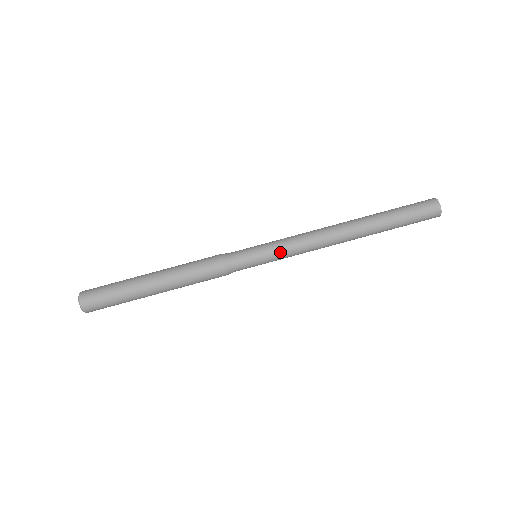
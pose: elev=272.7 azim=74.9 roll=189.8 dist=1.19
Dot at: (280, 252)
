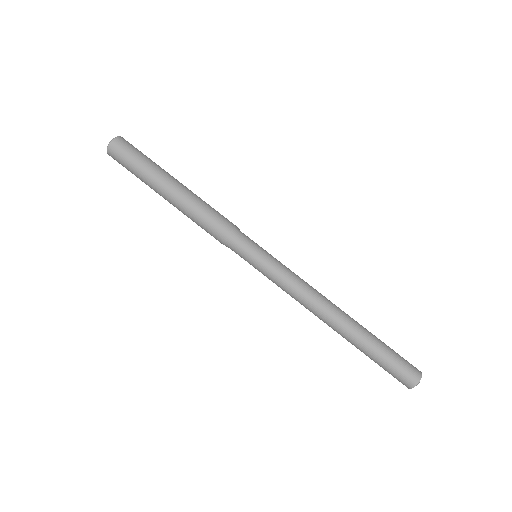
Dot at: (272, 275)
